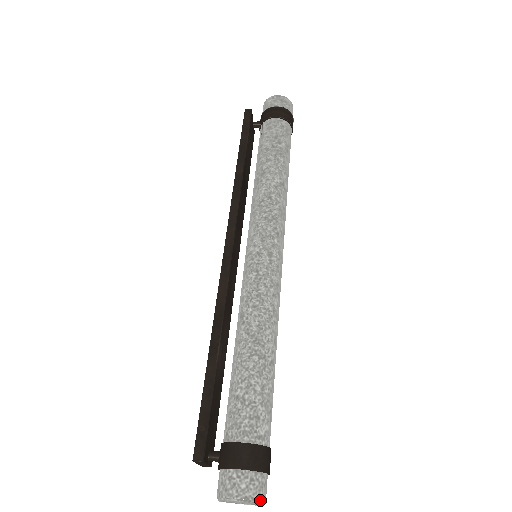
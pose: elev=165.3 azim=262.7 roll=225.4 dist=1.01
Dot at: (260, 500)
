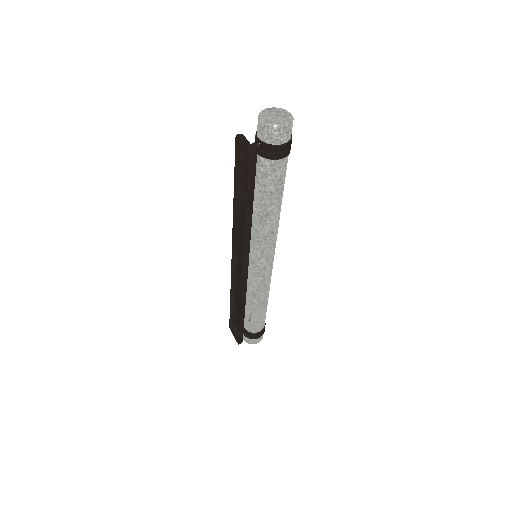
Dot at: occluded
